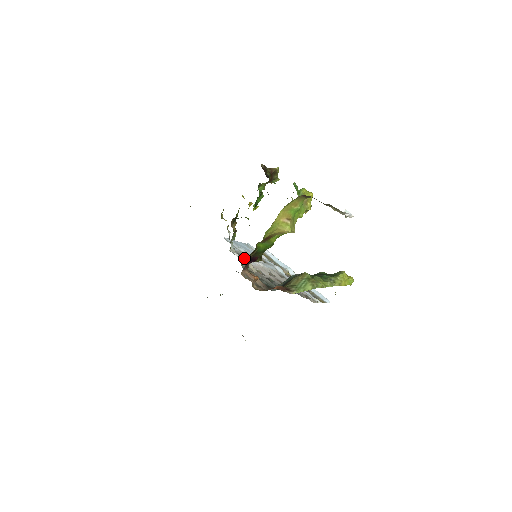
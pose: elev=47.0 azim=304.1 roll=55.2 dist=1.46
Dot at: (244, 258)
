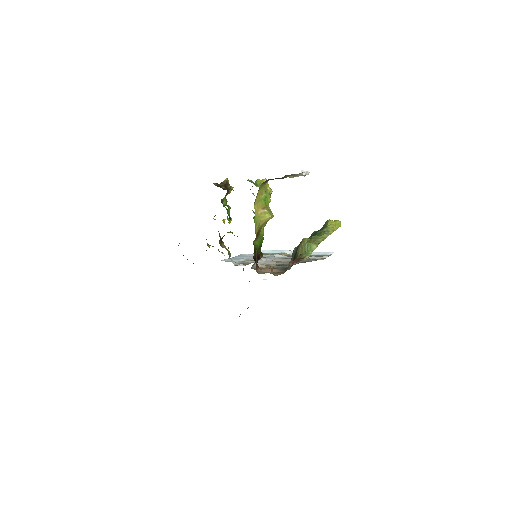
Dot at: occluded
